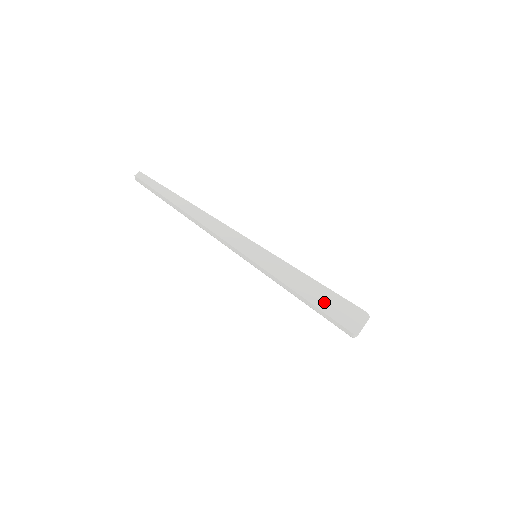
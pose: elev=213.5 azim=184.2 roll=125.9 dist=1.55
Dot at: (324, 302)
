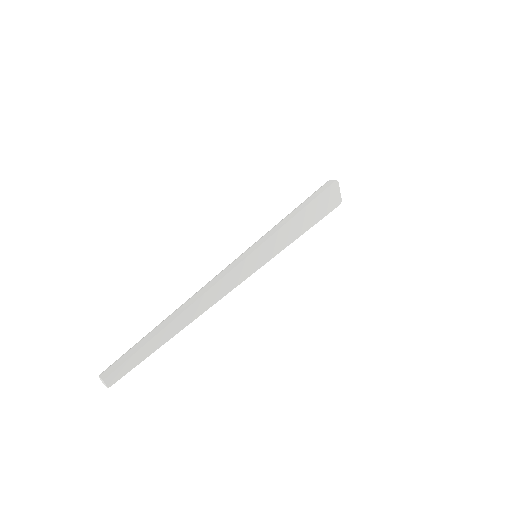
Dot at: (316, 214)
